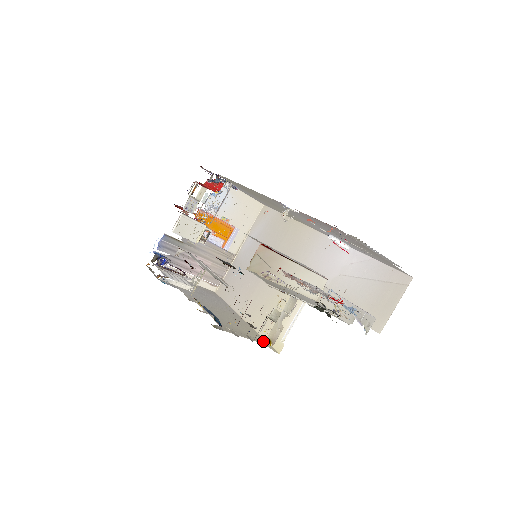
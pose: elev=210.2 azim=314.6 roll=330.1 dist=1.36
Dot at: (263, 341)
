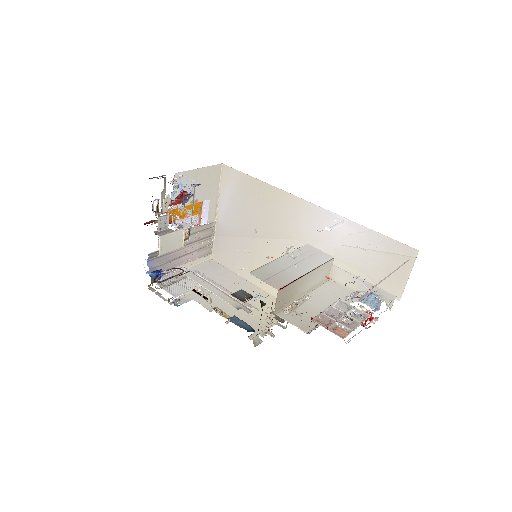
Dot at: occluded
